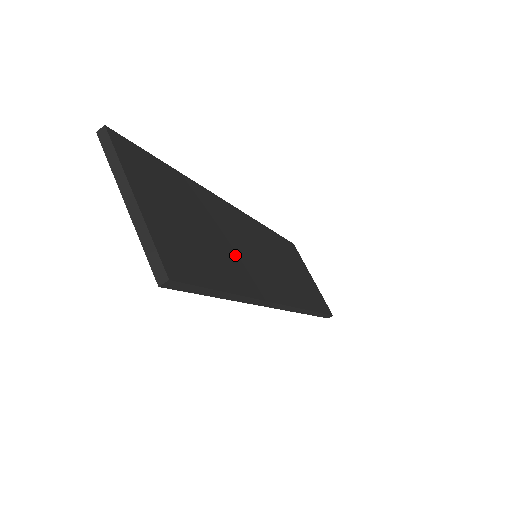
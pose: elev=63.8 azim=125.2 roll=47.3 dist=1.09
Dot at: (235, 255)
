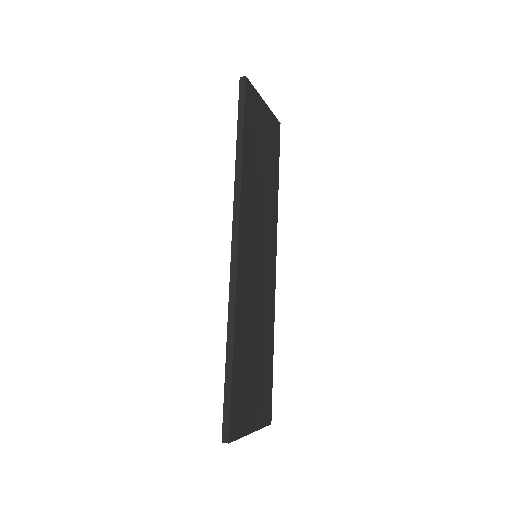
Dot at: (262, 318)
